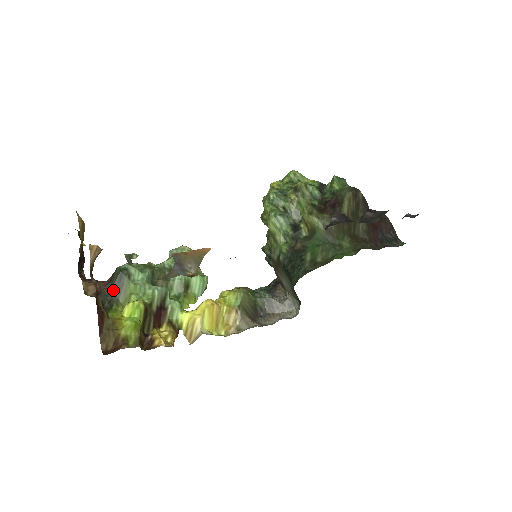
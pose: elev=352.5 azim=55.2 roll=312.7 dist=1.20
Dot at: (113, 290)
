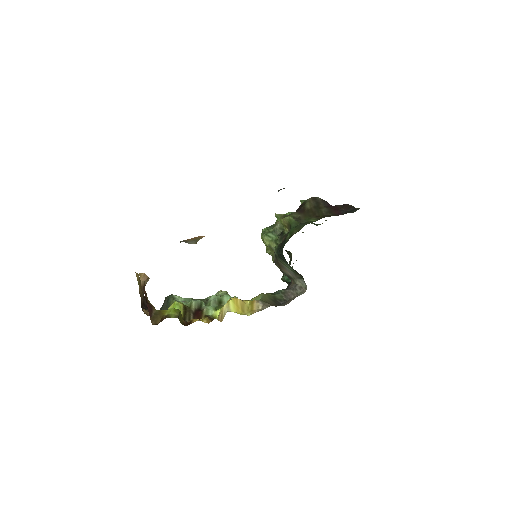
Dot at: (164, 308)
